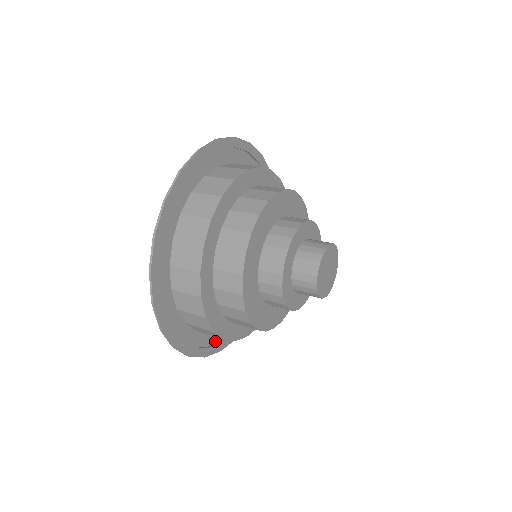
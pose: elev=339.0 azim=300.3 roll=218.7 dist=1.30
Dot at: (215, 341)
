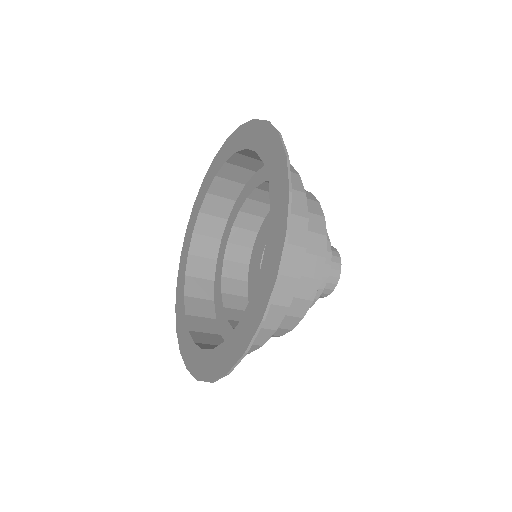
Dot at: (270, 261)
